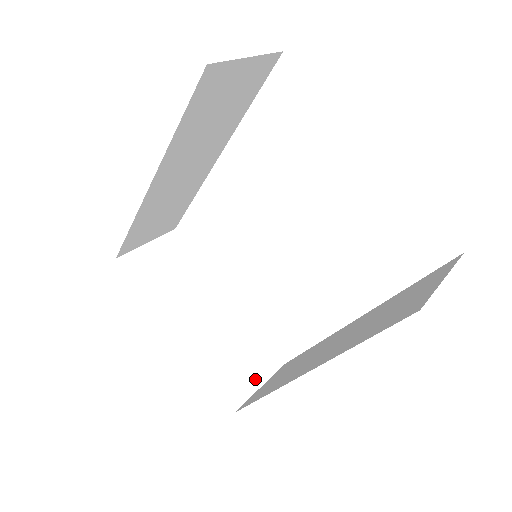
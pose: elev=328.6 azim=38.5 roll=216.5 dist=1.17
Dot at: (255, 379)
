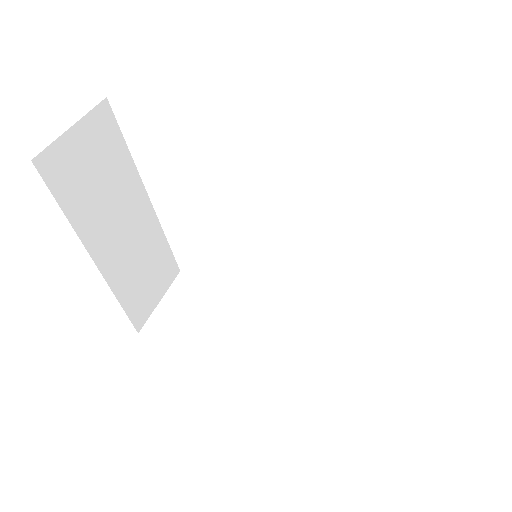
Dot at: (158, 294)
